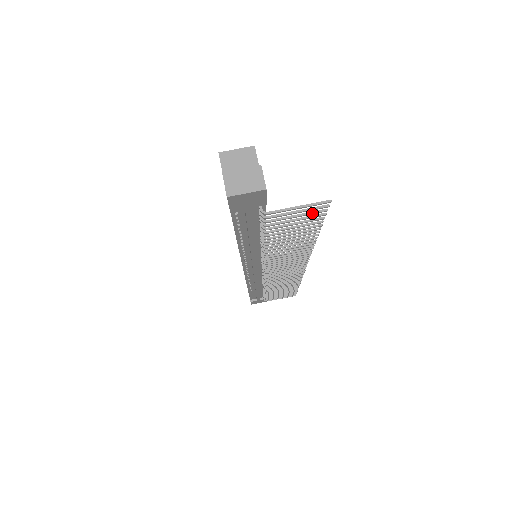
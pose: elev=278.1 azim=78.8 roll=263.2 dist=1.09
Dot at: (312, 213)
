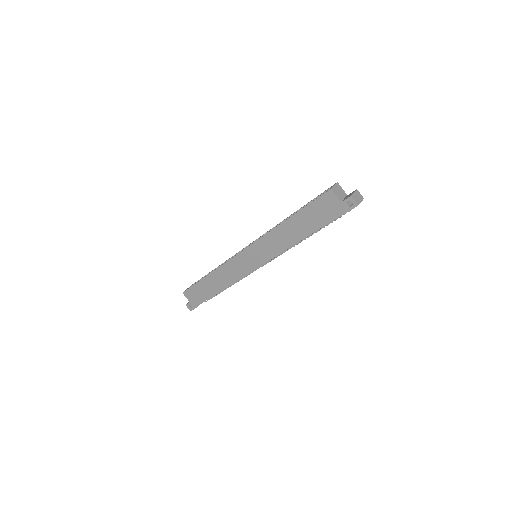
Dot at: occluded
